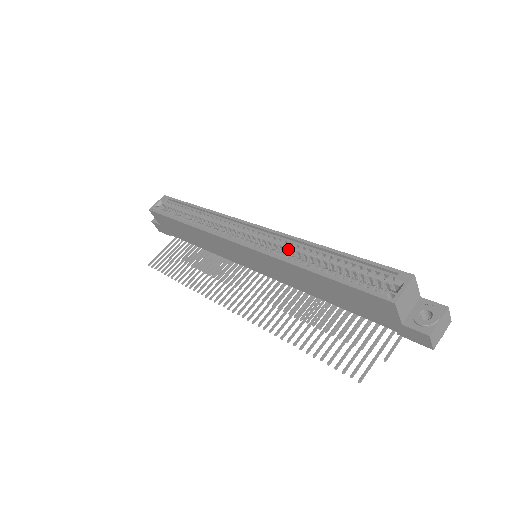
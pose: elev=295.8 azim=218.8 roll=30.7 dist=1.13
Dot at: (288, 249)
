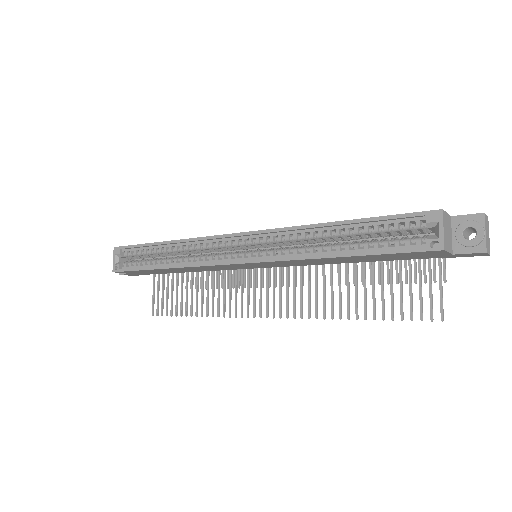
Dot at: (291, 241)
